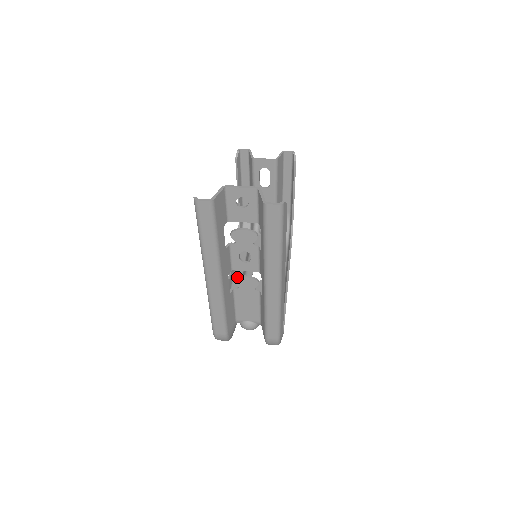
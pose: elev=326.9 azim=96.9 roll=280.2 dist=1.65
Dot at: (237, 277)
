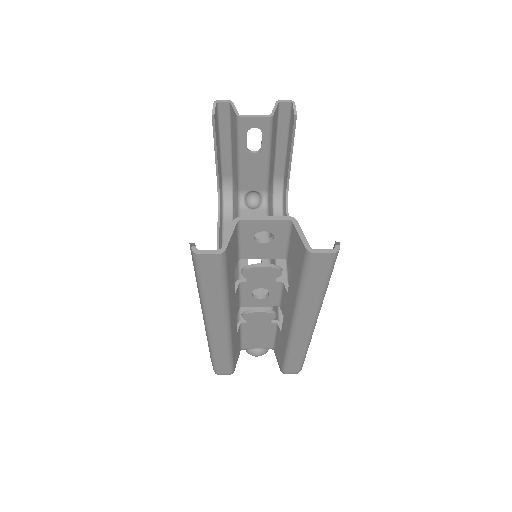
Dot at: (246, 312)
